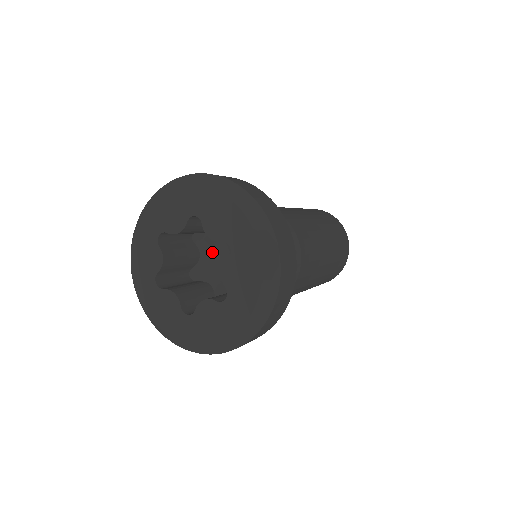
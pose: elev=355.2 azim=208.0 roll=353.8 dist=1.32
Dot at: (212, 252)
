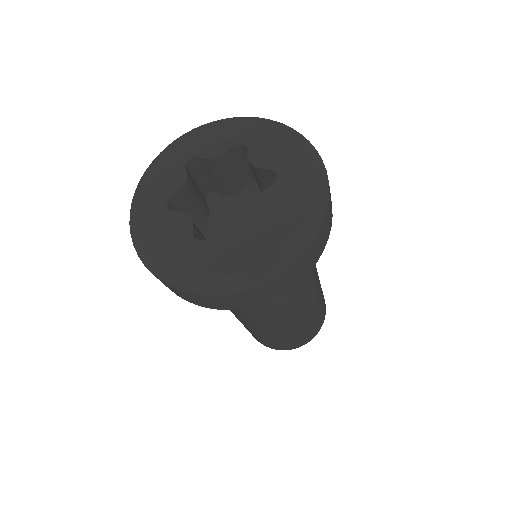
Dot at: (224, 218)
